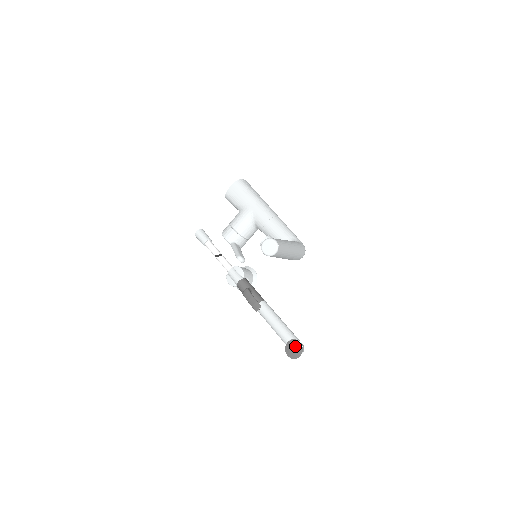
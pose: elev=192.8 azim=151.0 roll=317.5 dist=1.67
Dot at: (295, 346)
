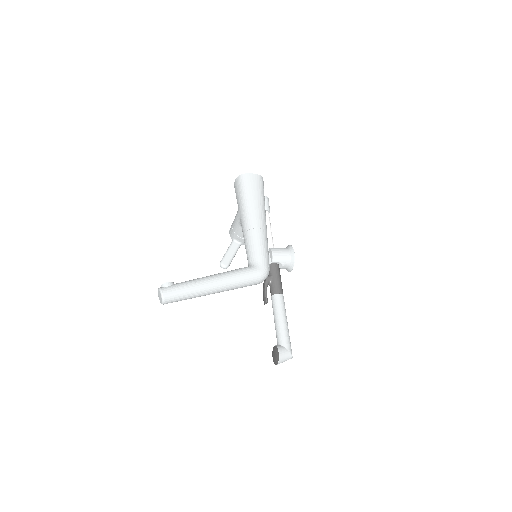
Dot at: (276, 353)
